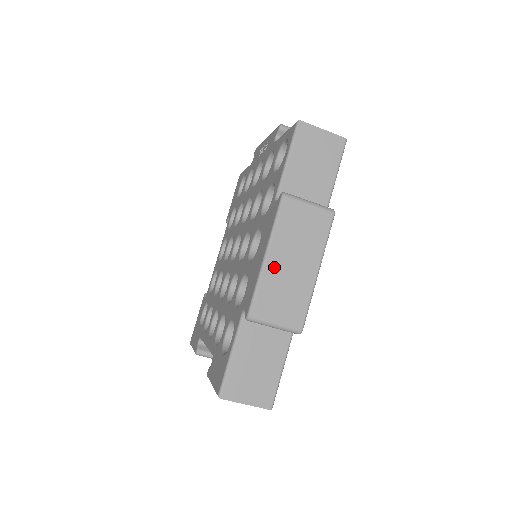
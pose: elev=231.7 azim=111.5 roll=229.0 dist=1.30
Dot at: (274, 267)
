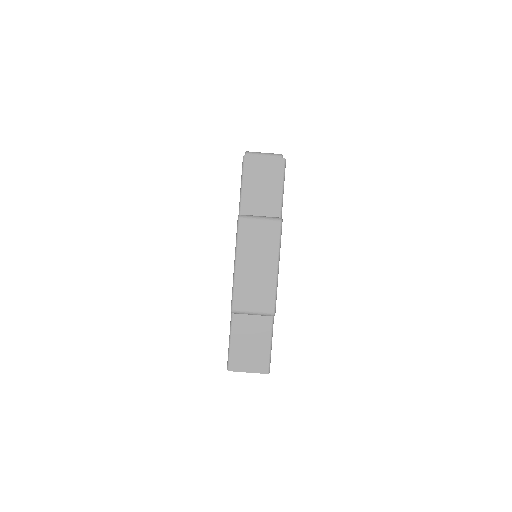
Dot at: (243, 271)
